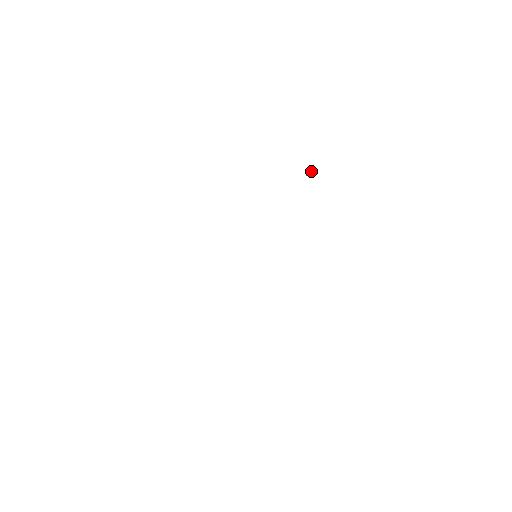
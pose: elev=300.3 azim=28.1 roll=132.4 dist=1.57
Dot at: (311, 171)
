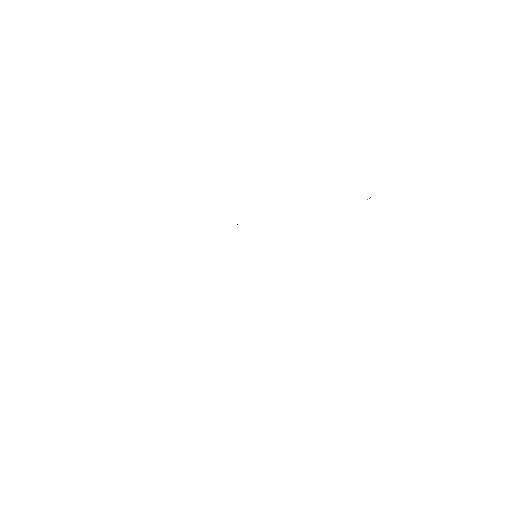
Dot at: occluded
